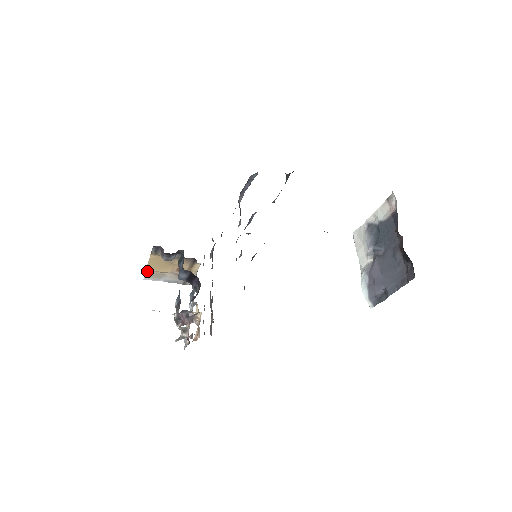
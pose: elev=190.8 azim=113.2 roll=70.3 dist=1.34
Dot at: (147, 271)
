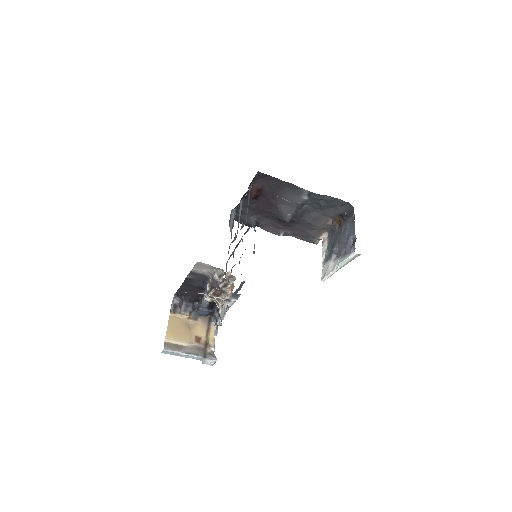
Dot at: (166, 342)
